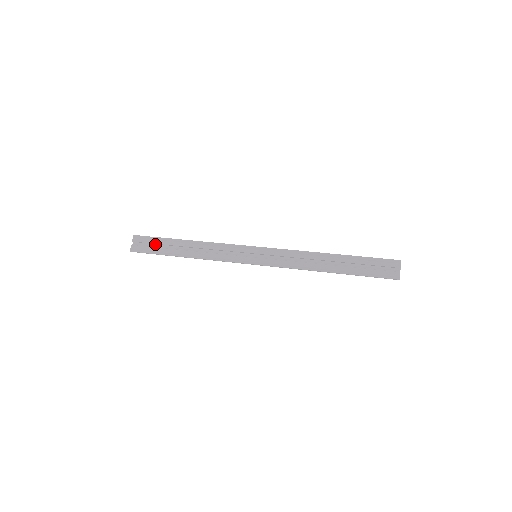
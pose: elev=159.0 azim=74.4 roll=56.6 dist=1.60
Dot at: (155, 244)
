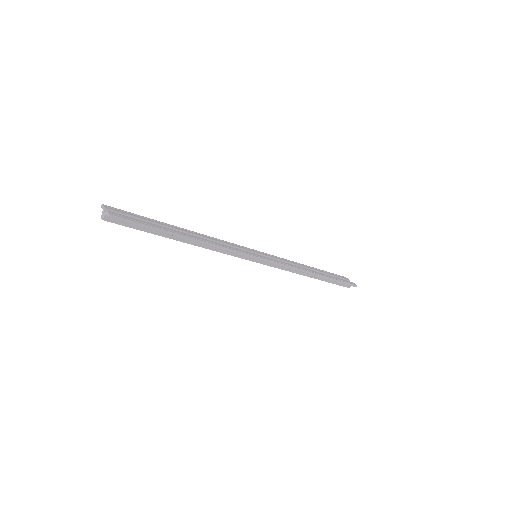
Dot at: occluded
